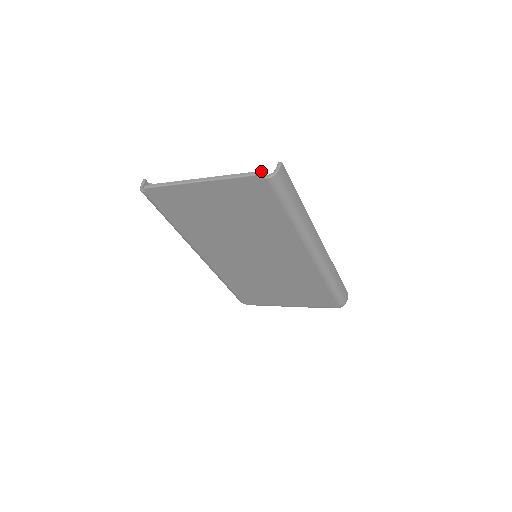
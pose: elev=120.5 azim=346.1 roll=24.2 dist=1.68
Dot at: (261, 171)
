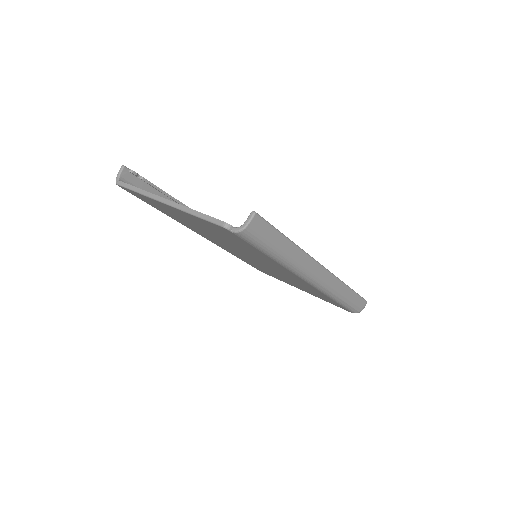
Dot at: occluded
